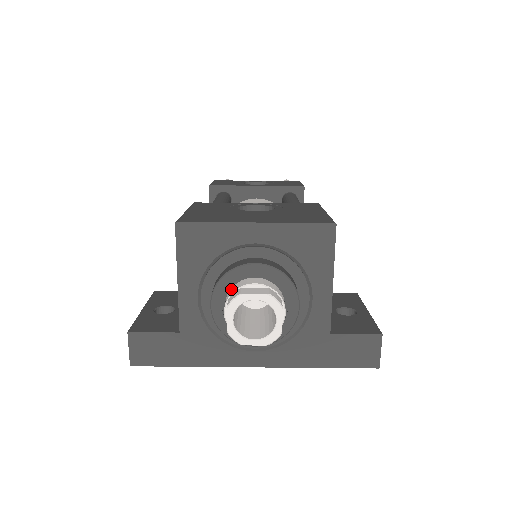
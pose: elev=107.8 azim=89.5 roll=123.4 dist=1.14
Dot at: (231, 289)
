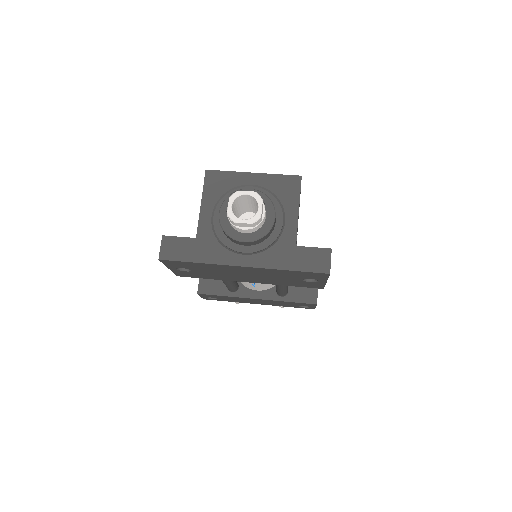
Dot at: occluded
